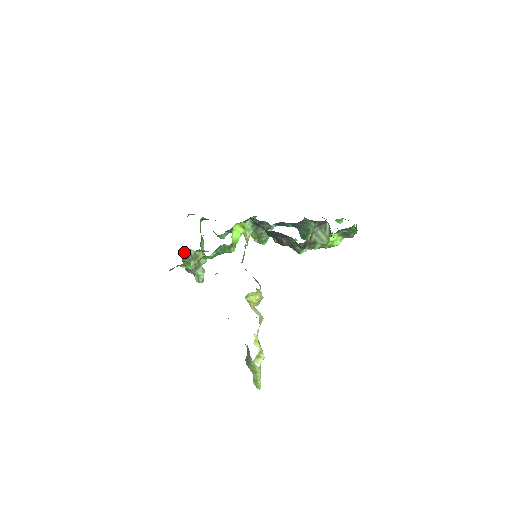
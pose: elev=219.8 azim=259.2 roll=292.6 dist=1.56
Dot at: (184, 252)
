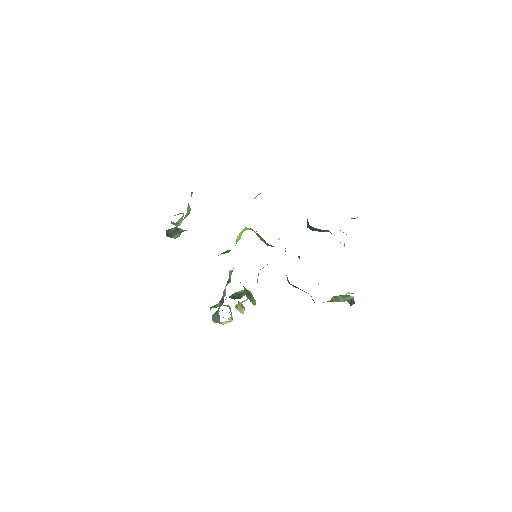
Dot at: (171, 228)
